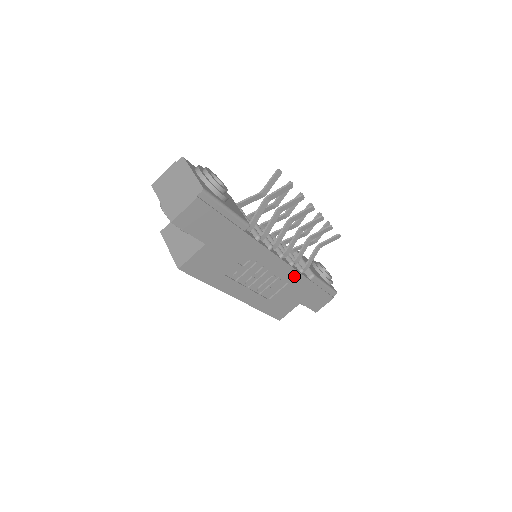
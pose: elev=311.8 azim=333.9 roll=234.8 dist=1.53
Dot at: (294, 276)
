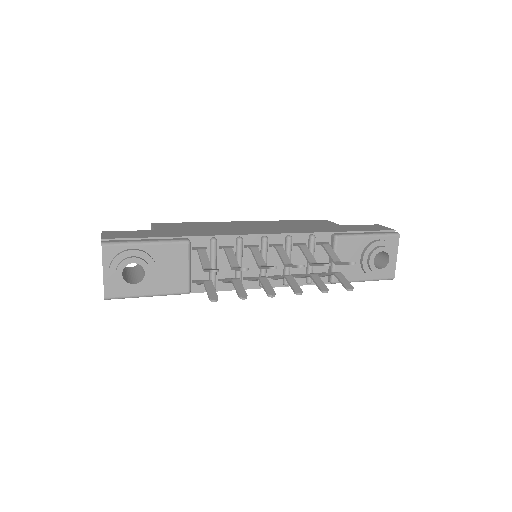
Dot at: occluded
